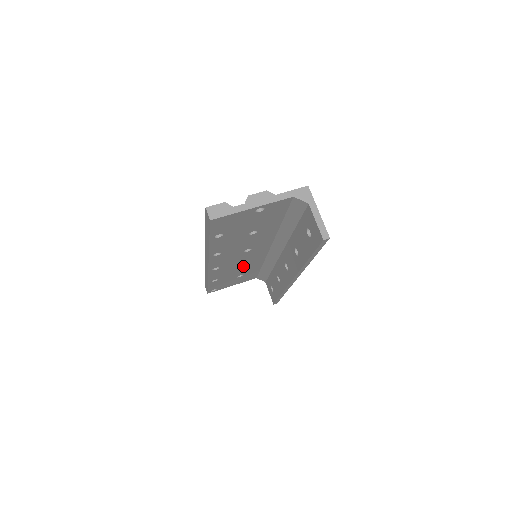
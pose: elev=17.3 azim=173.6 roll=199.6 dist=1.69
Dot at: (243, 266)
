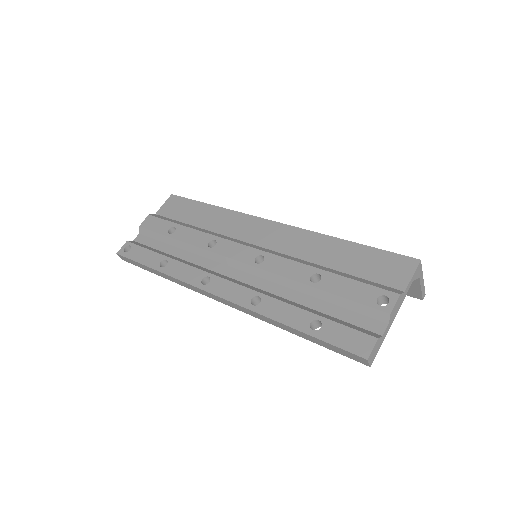
Dot at: occluded
